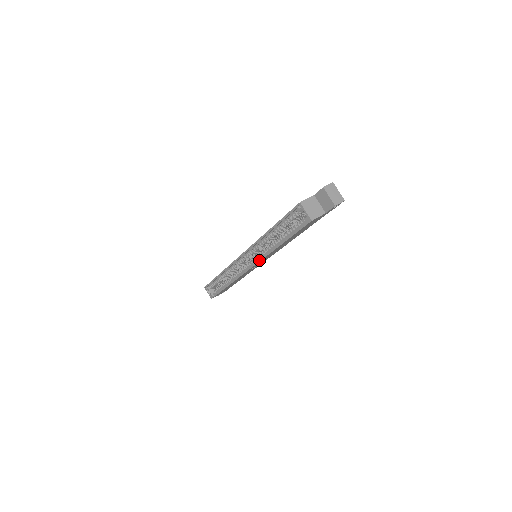
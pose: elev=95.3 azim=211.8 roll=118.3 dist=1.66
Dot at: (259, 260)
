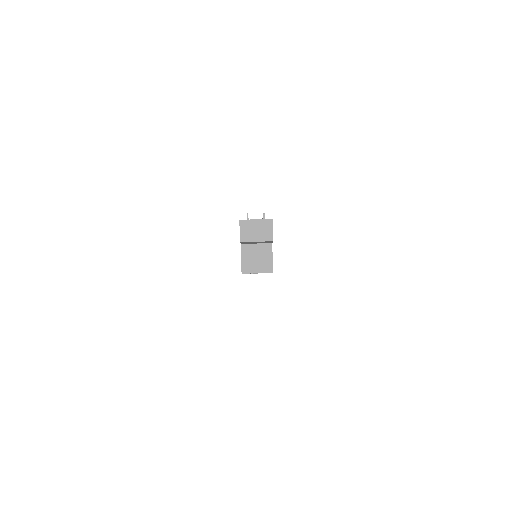
Dot at: occluded
